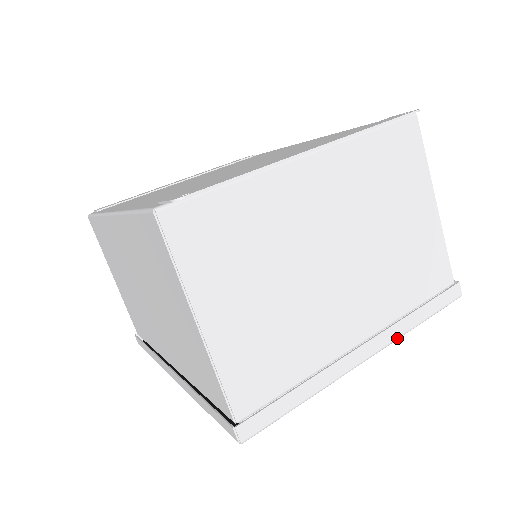
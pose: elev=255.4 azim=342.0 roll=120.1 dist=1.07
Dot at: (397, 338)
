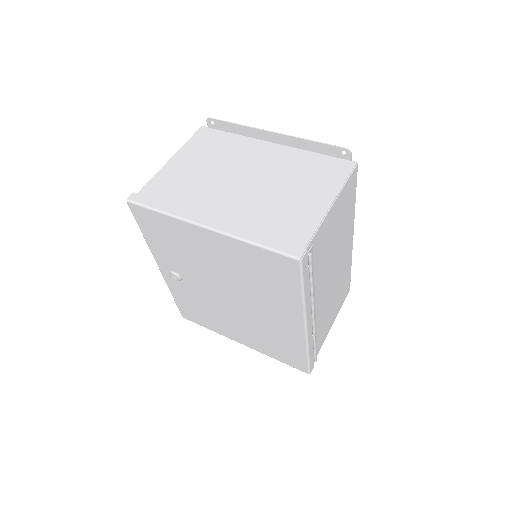
Dot at: (231, 234)
